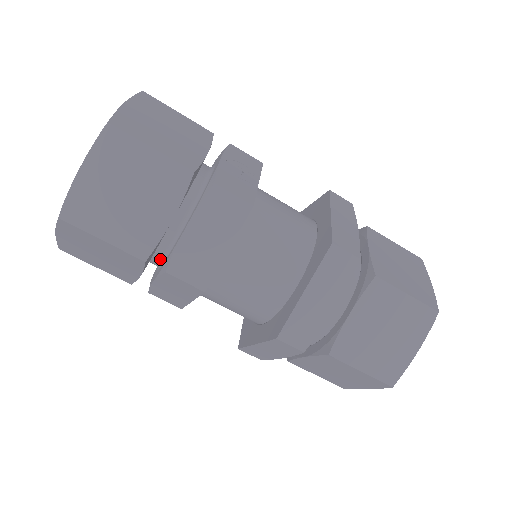
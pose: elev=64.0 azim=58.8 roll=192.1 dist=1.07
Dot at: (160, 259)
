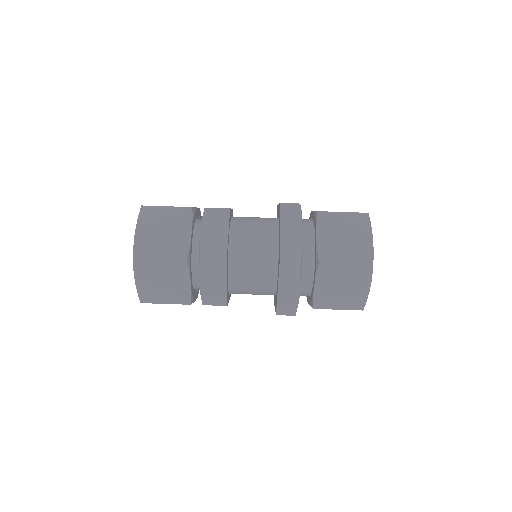
Dot at: occluded
